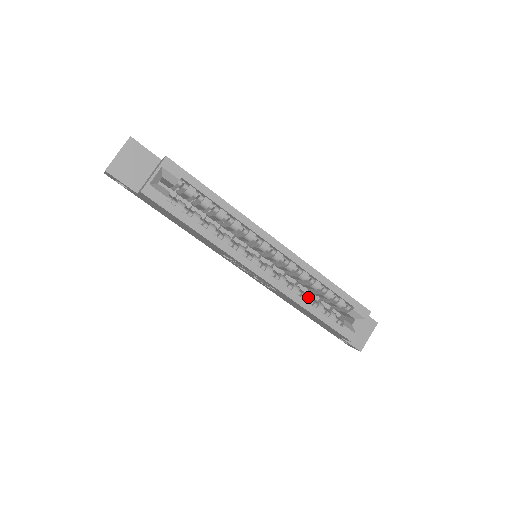
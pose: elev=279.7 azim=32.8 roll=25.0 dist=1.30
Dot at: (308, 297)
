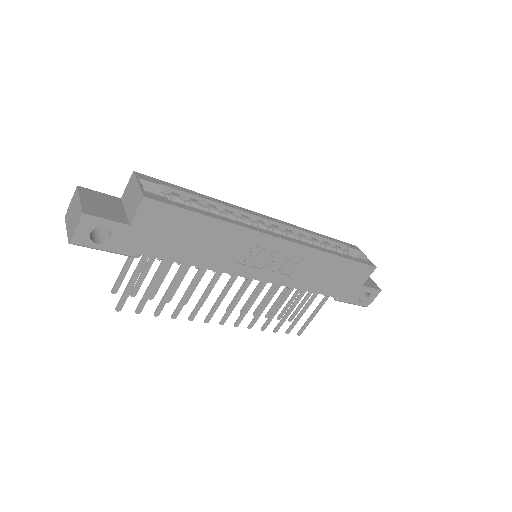
Dot at: occluded
